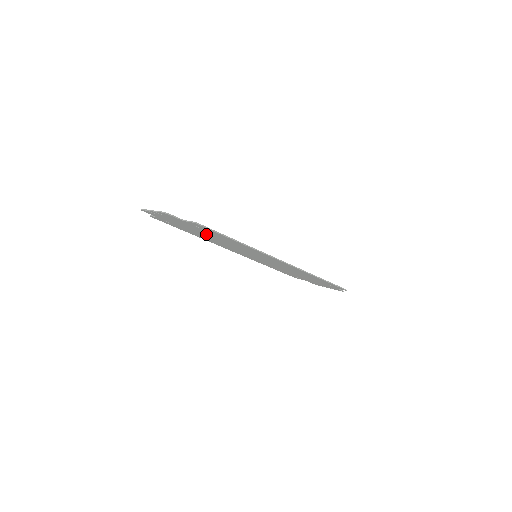
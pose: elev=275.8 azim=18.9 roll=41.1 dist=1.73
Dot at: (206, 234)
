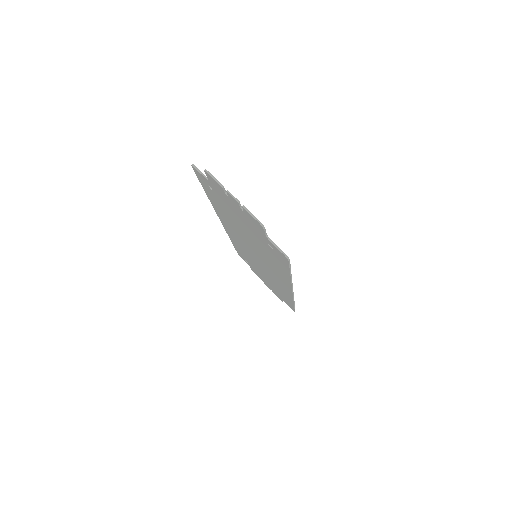
Dot at: (250, 234)
